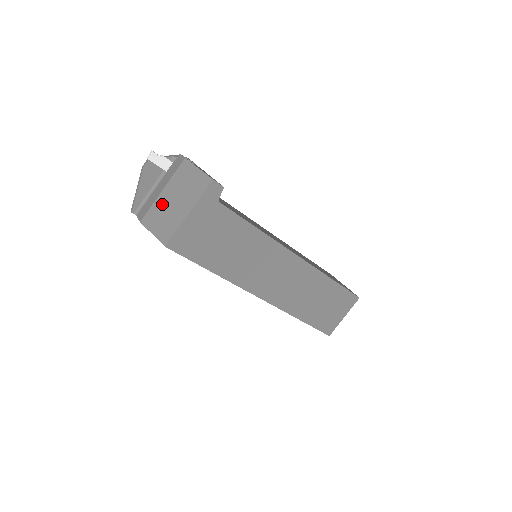
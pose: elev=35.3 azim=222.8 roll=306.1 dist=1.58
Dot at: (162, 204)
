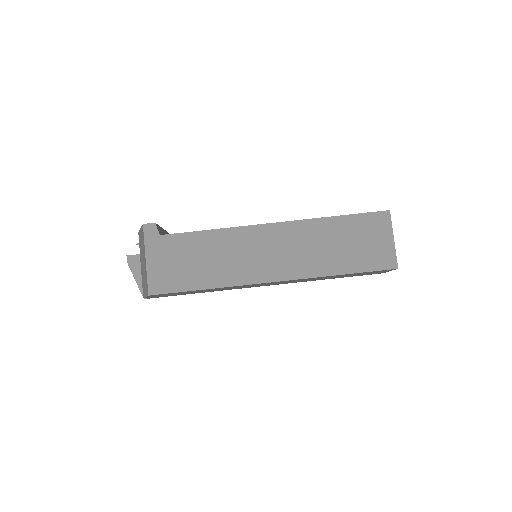
Dot at: (142, 273)
